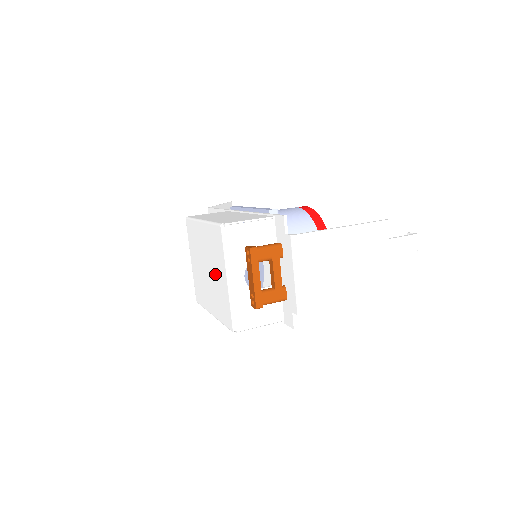
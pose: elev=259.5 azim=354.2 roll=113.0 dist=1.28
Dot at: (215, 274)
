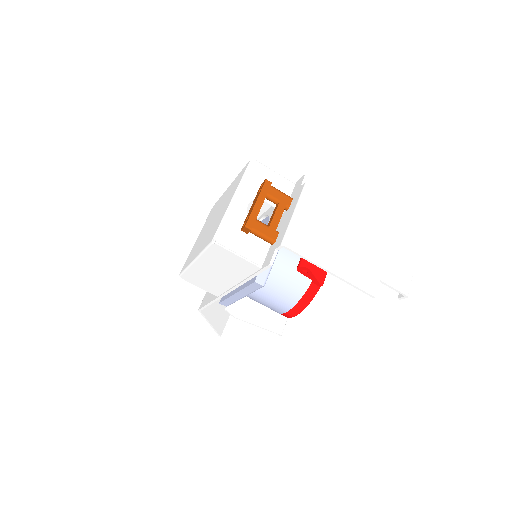
Dot at: (221, 211)
